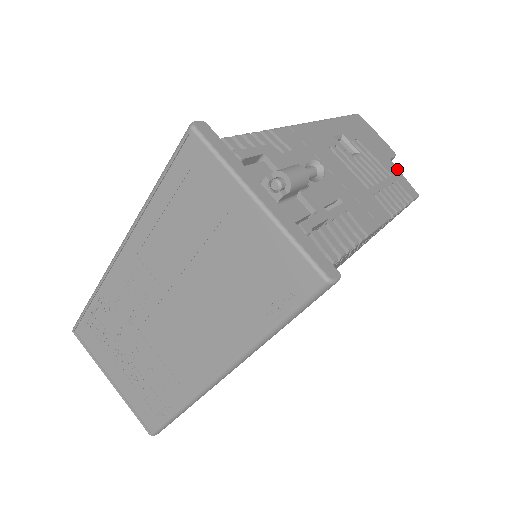
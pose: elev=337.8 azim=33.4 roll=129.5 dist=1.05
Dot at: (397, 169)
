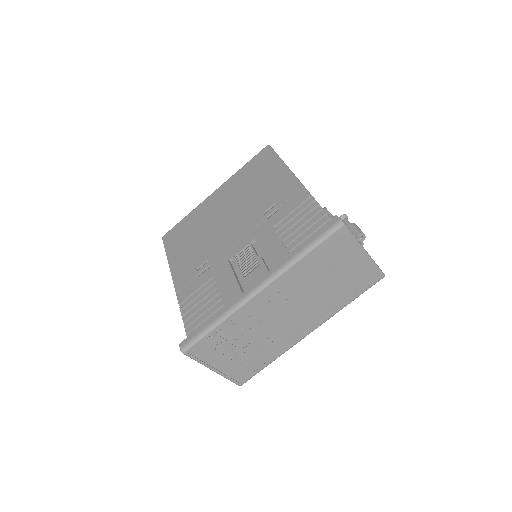
Dot at: occluded
